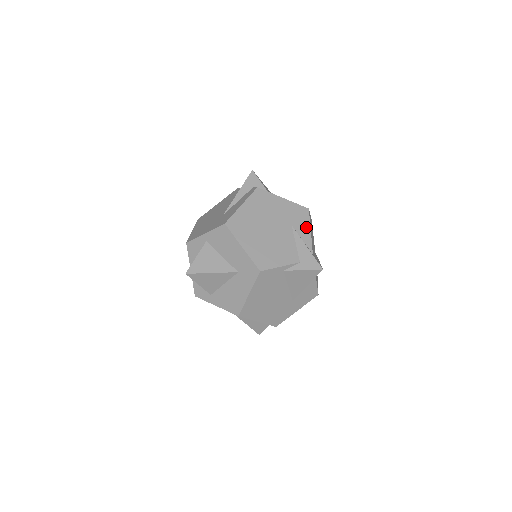
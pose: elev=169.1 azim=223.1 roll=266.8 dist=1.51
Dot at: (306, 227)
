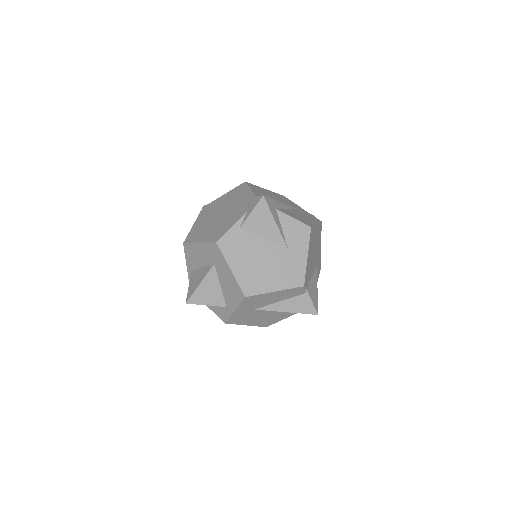
Dot at: (246, 191)
